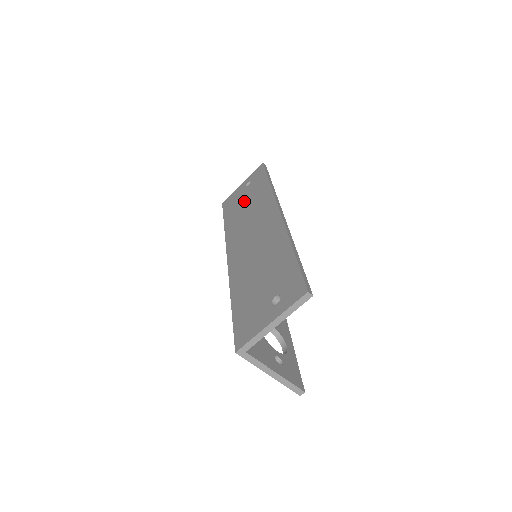
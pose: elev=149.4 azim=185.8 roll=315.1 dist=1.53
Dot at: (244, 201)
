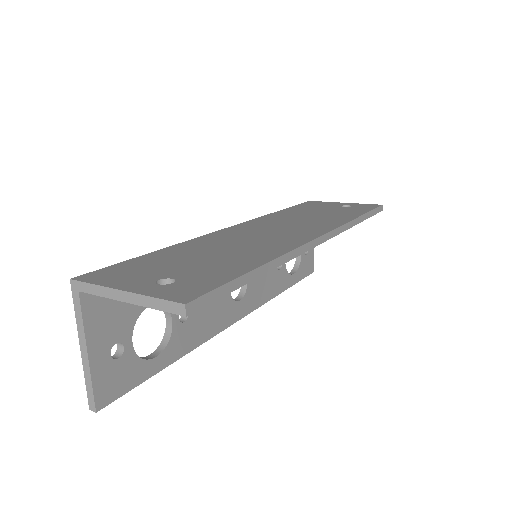
Dot at: (320, 211)
